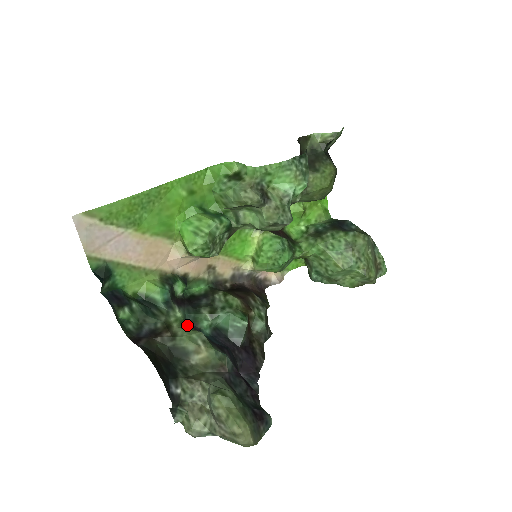
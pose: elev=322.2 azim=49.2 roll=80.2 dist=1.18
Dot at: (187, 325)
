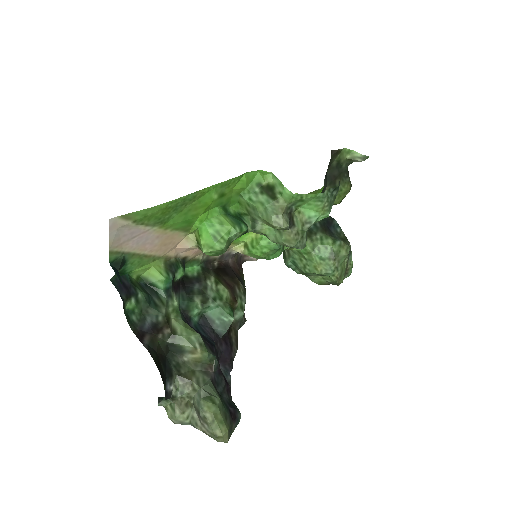
Dot at: (182, 315)
